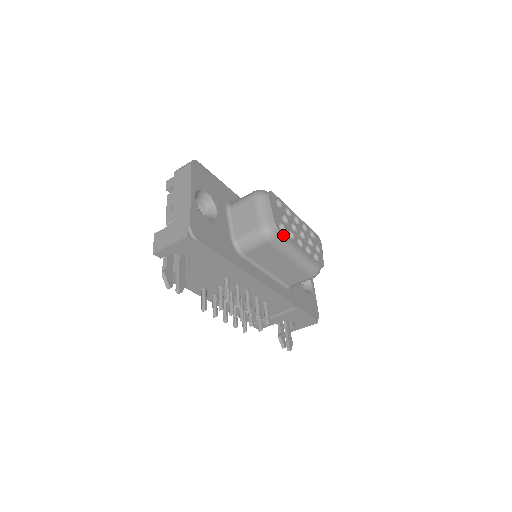
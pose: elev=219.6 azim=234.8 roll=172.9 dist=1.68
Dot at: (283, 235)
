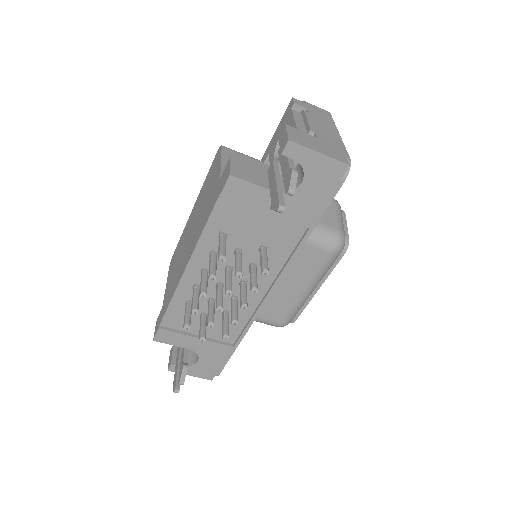
Dot at: (340, 259)
